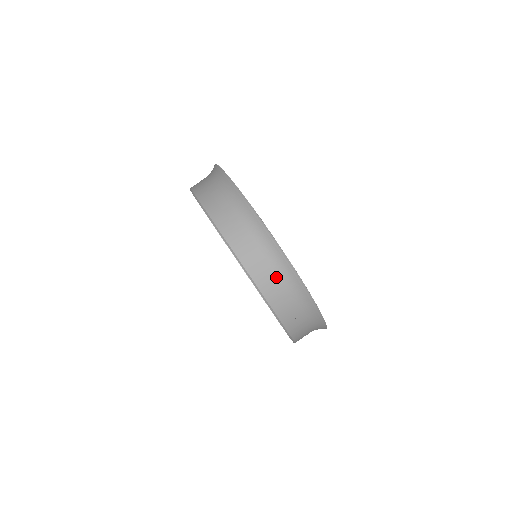
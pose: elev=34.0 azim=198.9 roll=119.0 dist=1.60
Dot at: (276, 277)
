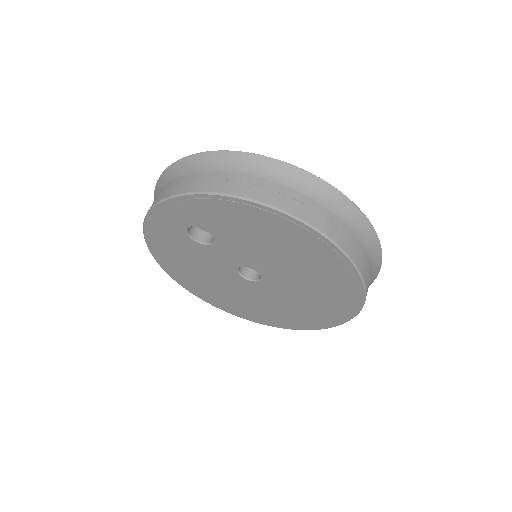
Dot at: occluded
